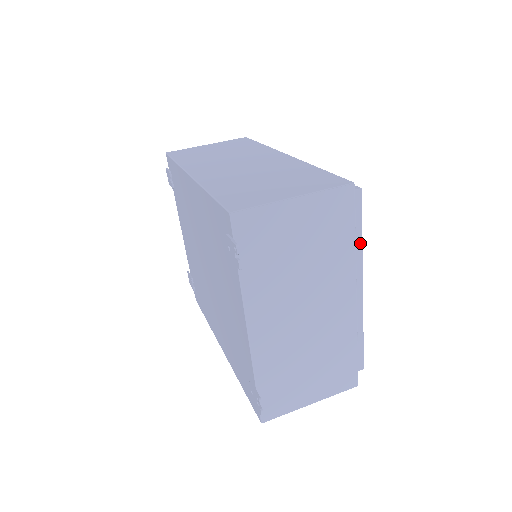
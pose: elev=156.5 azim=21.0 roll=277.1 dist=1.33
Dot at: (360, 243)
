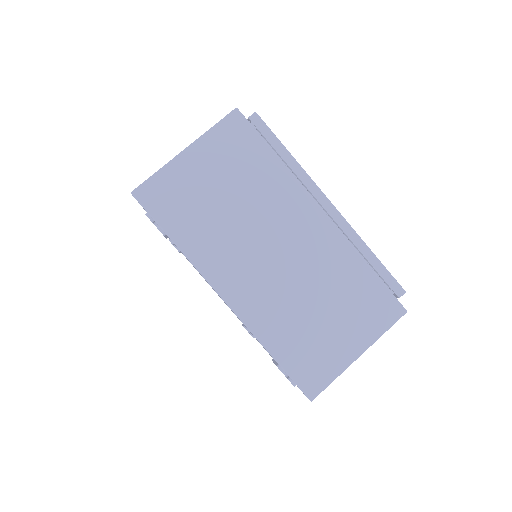
Dot at: (293, 161)
